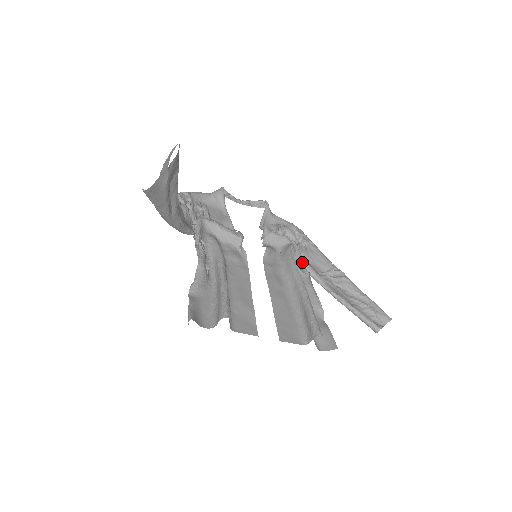
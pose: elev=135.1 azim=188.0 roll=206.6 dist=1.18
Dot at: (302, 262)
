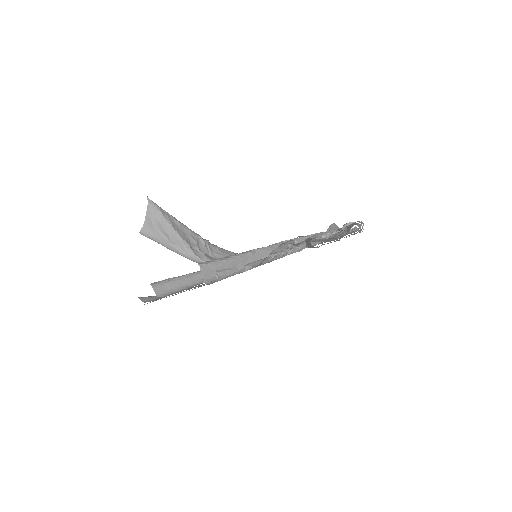
Dot at: (305, 240)
